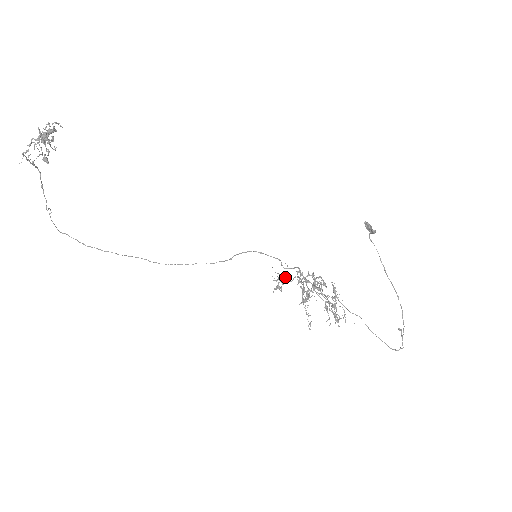
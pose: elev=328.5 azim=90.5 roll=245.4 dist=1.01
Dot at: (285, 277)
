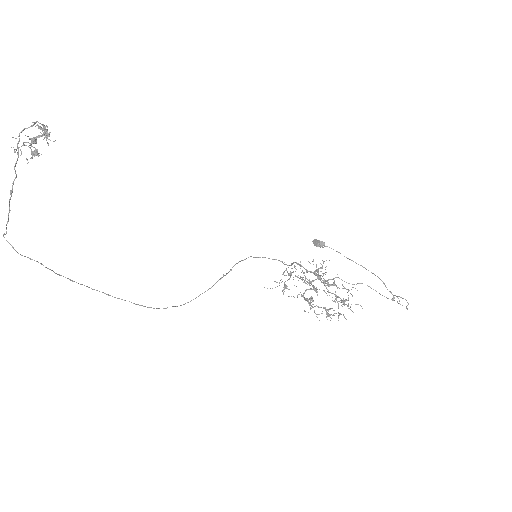
Dot at: (288, 273)
